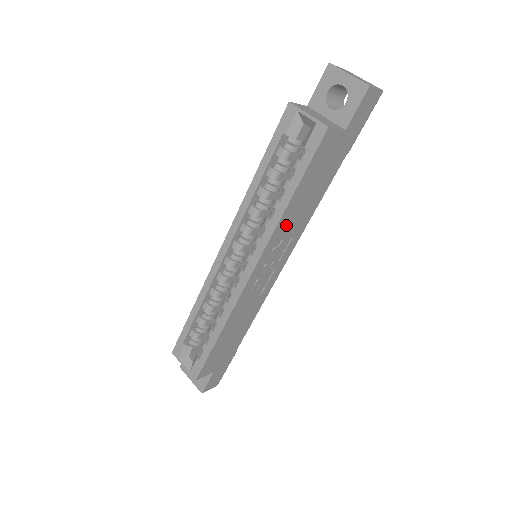
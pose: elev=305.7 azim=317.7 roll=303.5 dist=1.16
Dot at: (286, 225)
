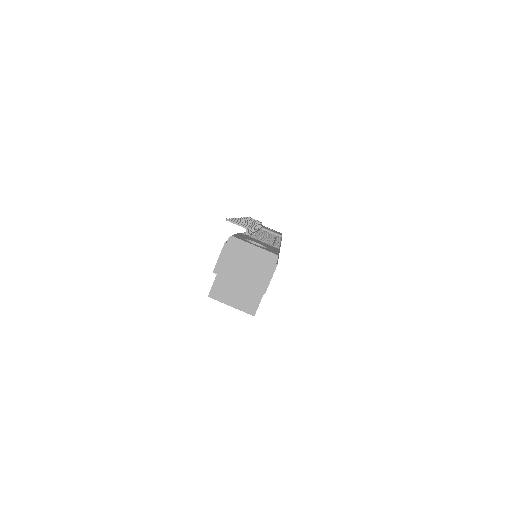
Dot at: occluded
